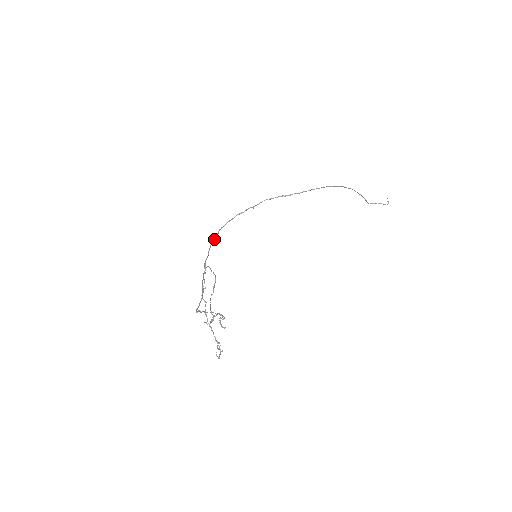
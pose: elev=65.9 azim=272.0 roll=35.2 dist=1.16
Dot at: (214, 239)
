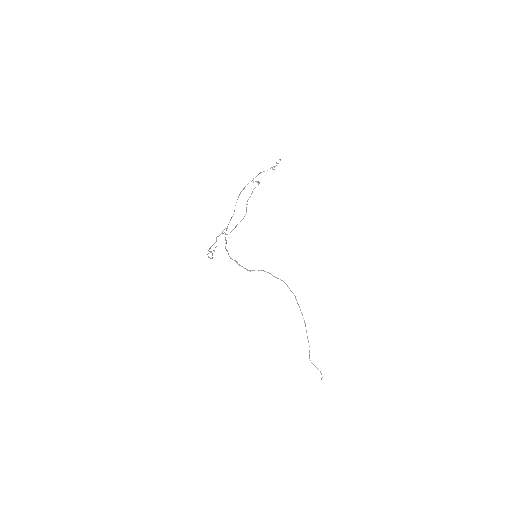
Dot at: (227, 251)
